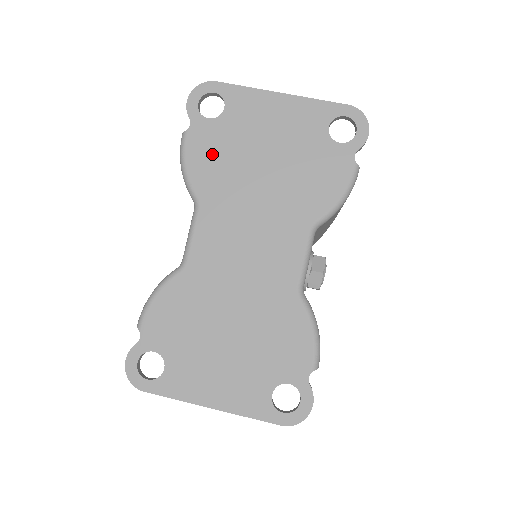
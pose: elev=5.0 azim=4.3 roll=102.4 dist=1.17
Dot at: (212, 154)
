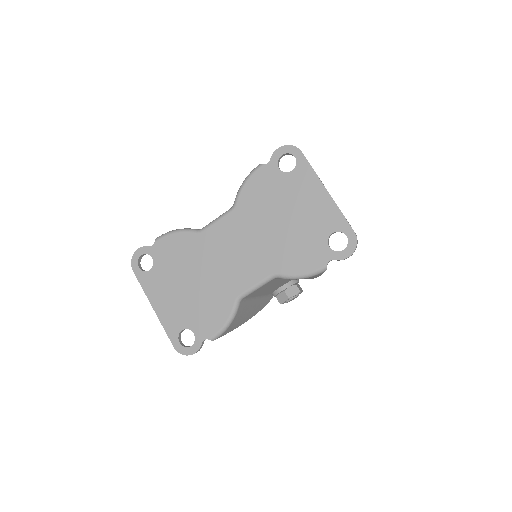
Dot at: (263, 189)
